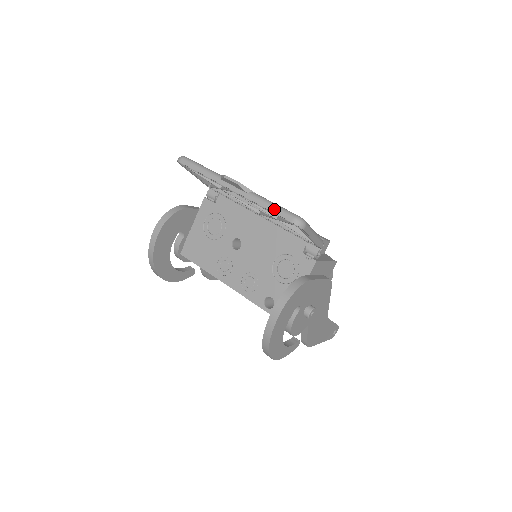
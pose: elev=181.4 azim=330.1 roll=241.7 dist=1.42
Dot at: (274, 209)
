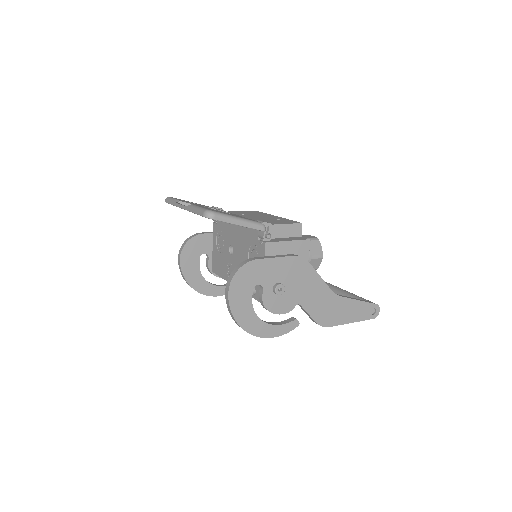
Dot at: (196, 211)
